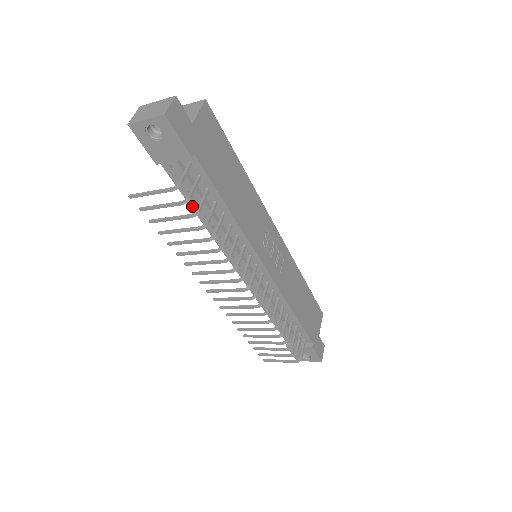
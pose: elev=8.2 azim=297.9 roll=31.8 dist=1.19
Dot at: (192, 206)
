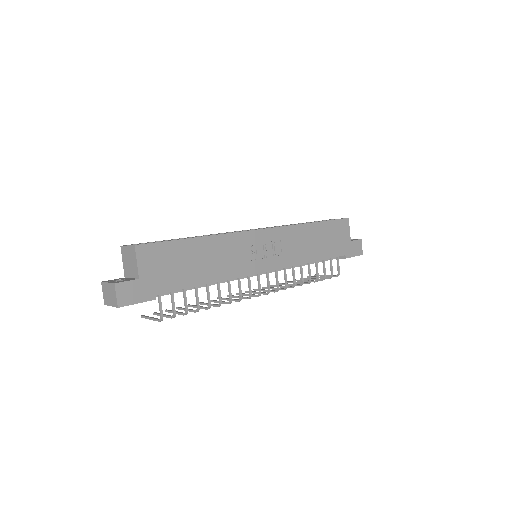
Dot at: occluded
